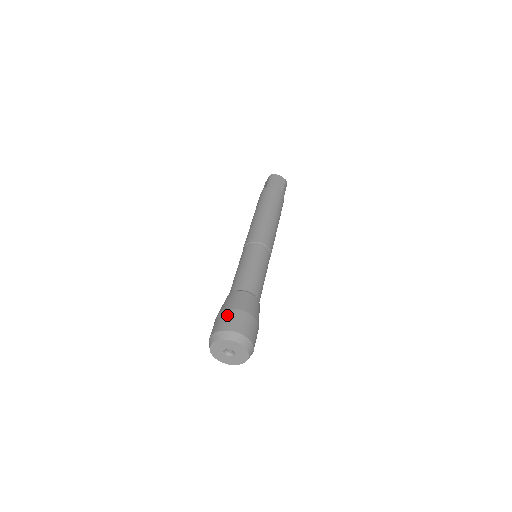
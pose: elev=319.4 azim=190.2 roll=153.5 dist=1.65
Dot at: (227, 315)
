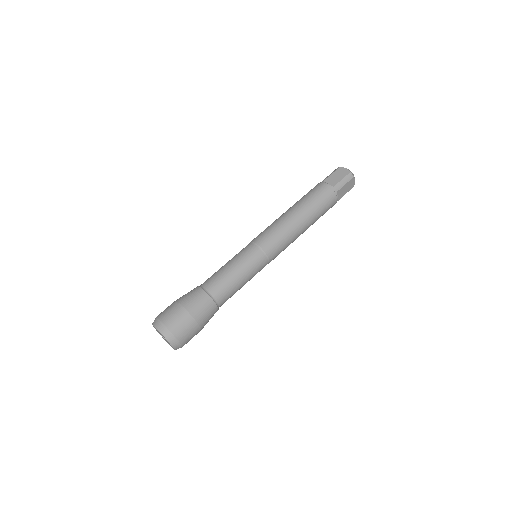
Dot at: (186, 322)
